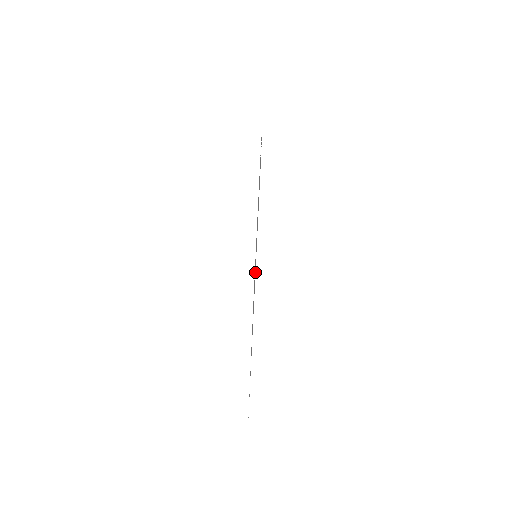
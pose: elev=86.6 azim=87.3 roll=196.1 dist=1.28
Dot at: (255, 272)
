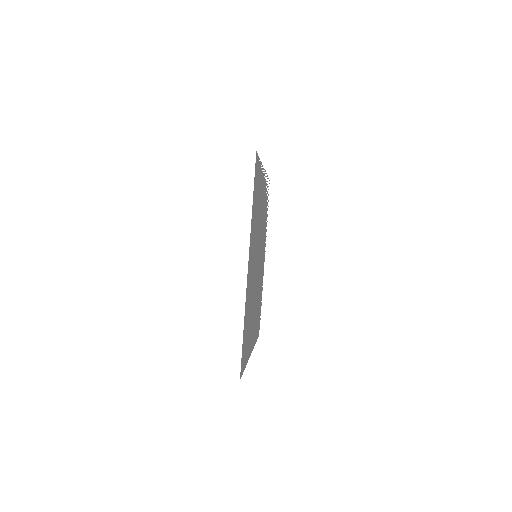
Dot at: occluded
